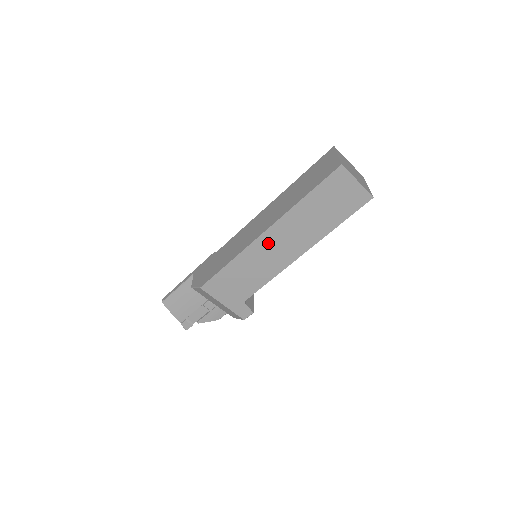
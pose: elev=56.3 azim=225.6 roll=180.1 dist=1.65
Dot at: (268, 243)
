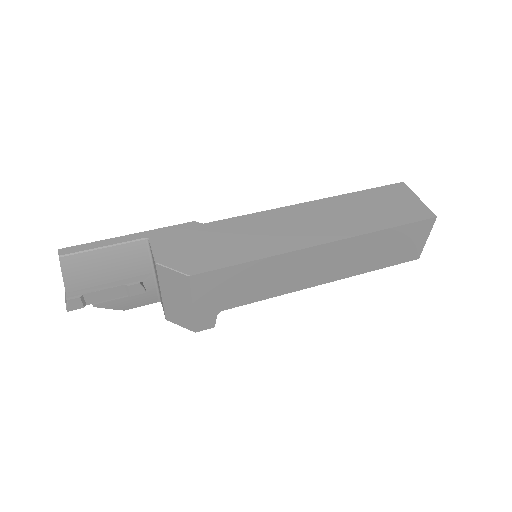
Dot at: (312, 258)
